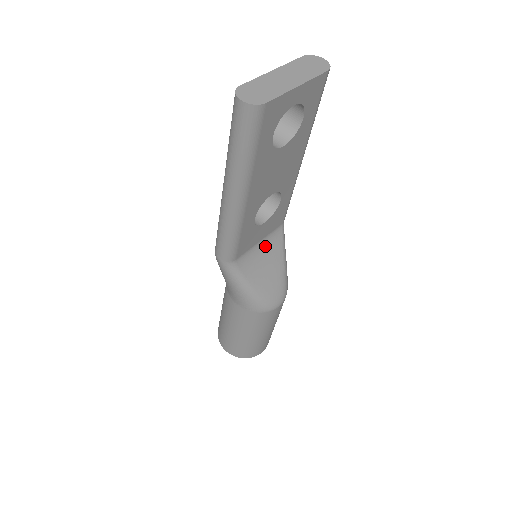
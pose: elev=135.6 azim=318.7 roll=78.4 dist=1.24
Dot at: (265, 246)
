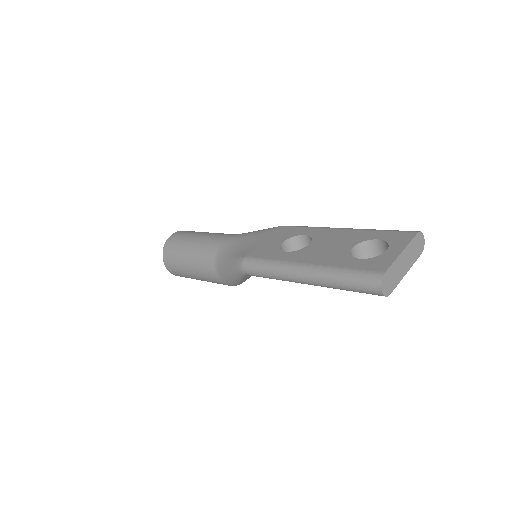
Dot at: occluded
